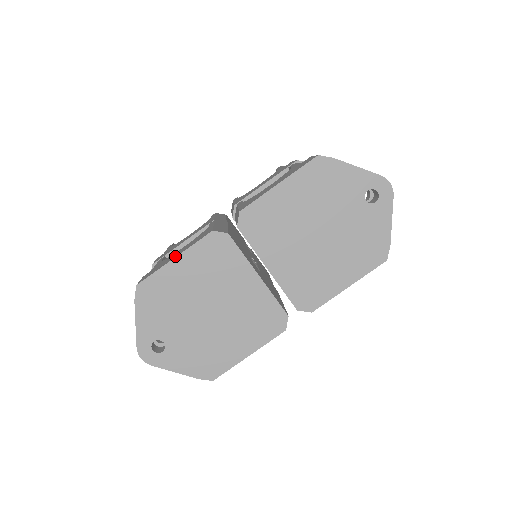
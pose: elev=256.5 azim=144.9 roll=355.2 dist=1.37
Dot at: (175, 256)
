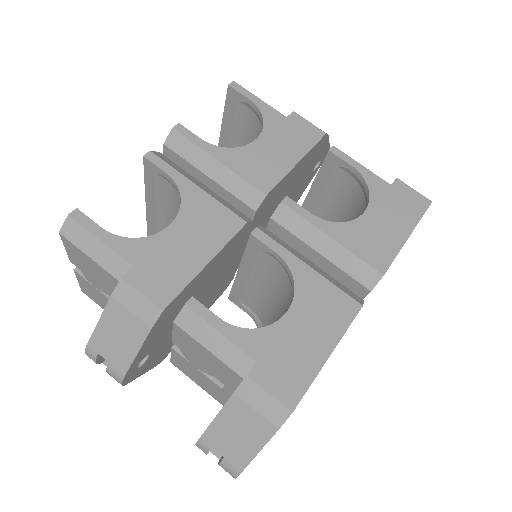
Dot at: (325, 349)
